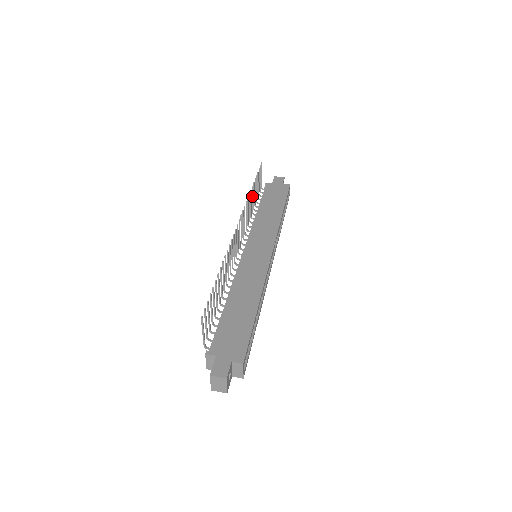
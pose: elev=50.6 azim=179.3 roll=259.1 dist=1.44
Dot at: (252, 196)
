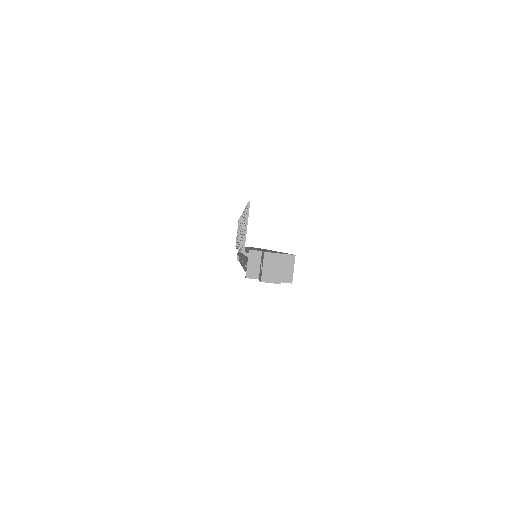
Dot at: occluded
